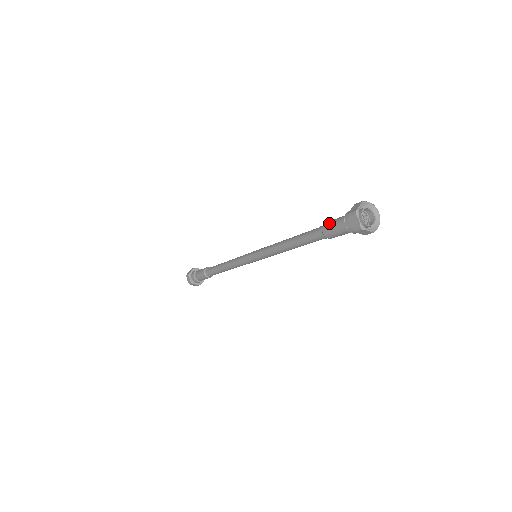
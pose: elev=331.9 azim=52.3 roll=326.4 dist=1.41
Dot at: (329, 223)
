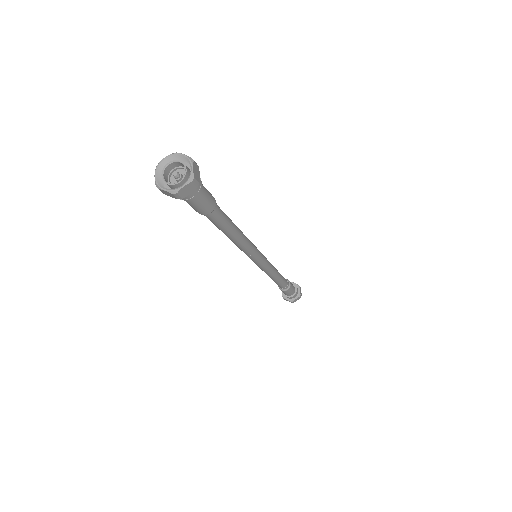
Dot at: occluded
